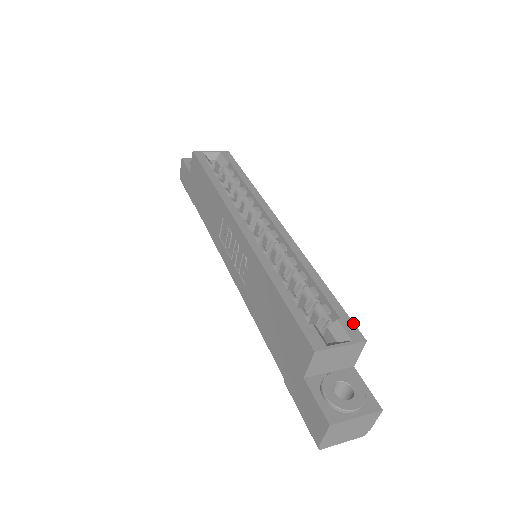
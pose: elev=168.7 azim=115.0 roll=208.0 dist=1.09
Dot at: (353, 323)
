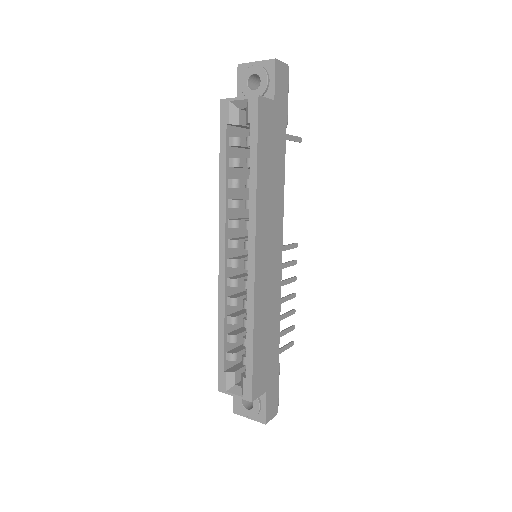
Dot at: (251, 386)
